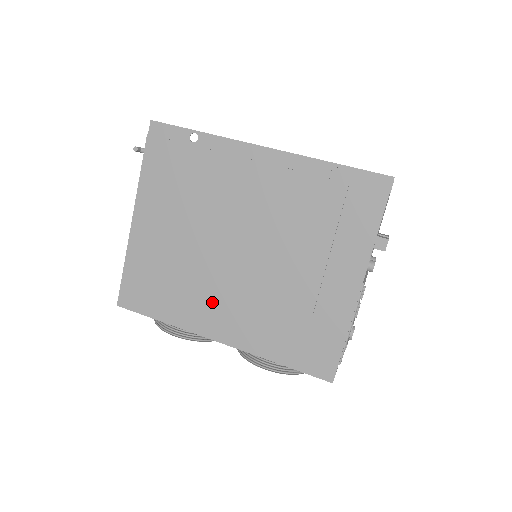
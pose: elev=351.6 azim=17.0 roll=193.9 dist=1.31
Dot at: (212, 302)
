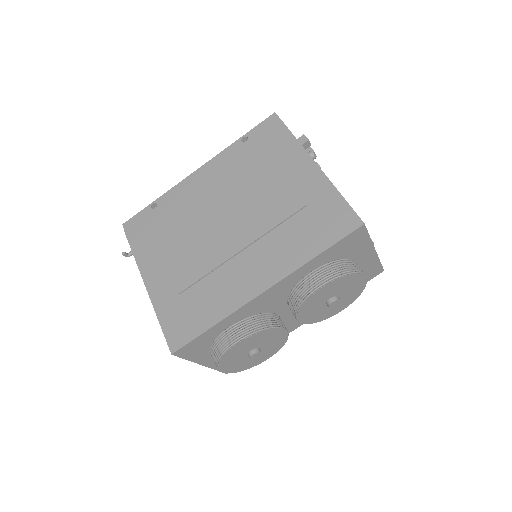
Dot at: (237, 271)
